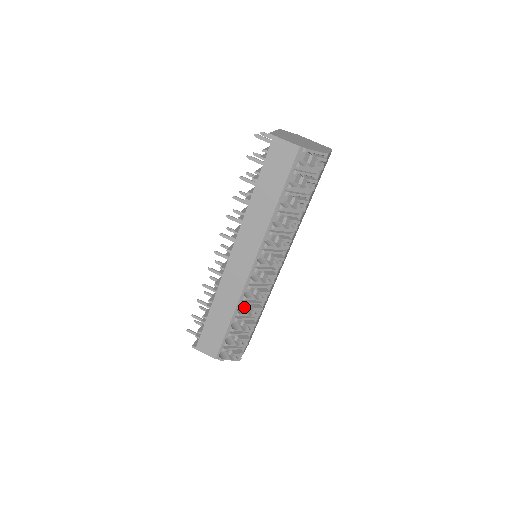
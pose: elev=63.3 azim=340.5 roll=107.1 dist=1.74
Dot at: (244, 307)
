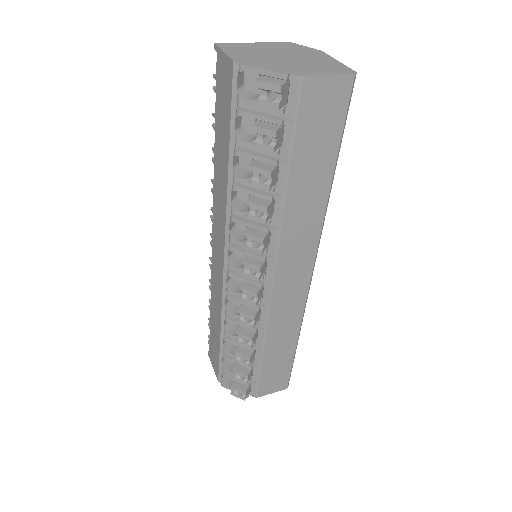
Dot at: occluded
